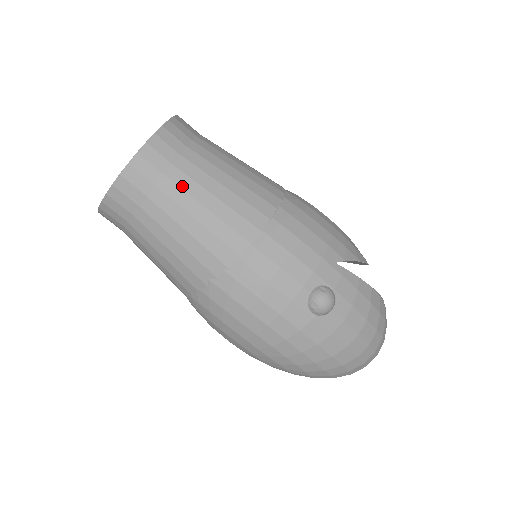
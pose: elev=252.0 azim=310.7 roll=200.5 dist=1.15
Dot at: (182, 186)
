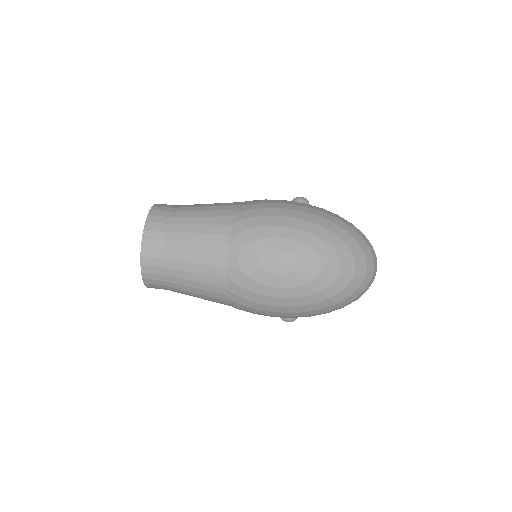
Dot at: occluded
